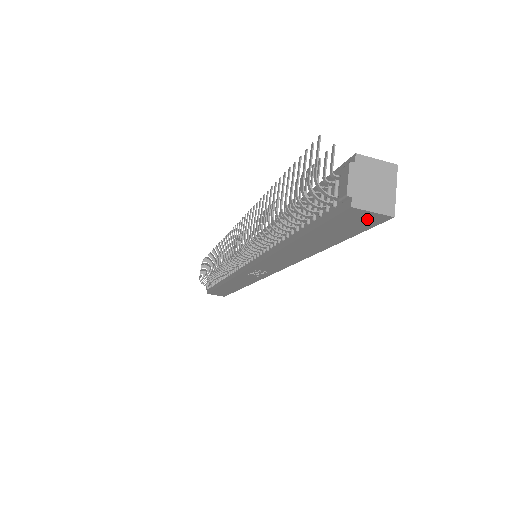
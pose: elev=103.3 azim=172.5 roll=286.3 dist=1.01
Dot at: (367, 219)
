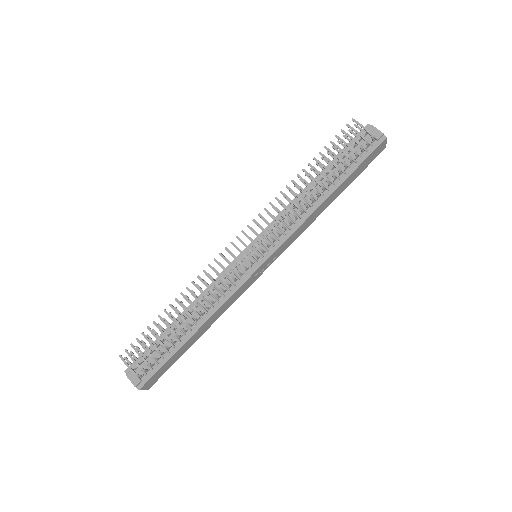
Dot at: (380, 150)
